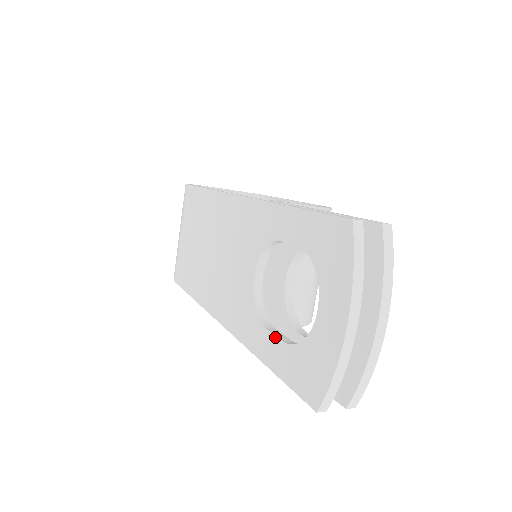
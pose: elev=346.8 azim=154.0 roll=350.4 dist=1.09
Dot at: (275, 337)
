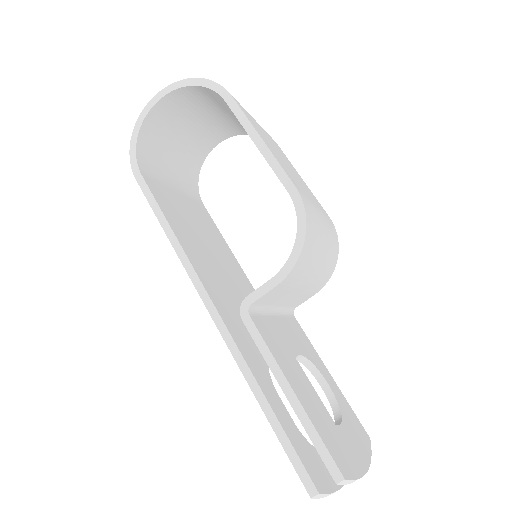
Dot at: occluded
